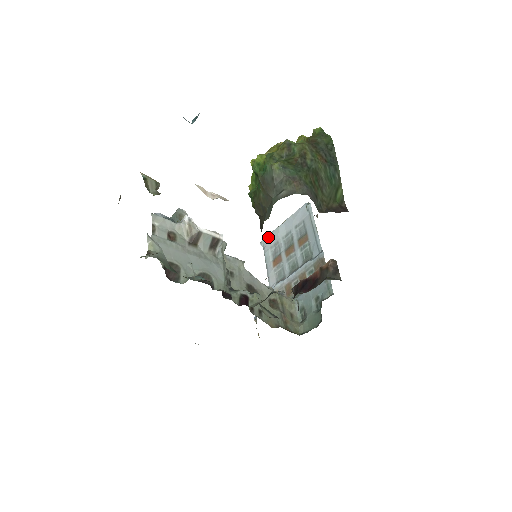
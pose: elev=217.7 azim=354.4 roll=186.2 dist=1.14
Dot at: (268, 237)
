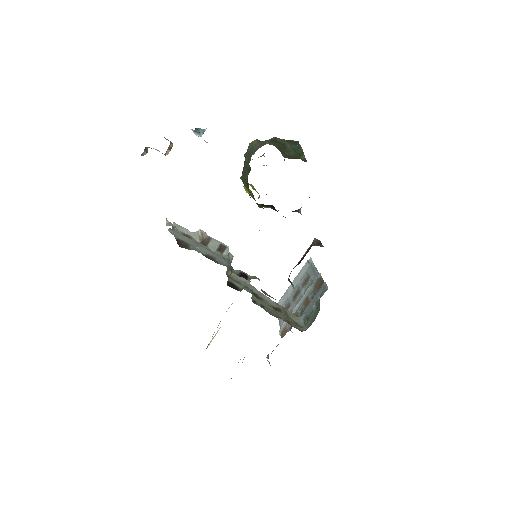
Dot at: (280, 300)
